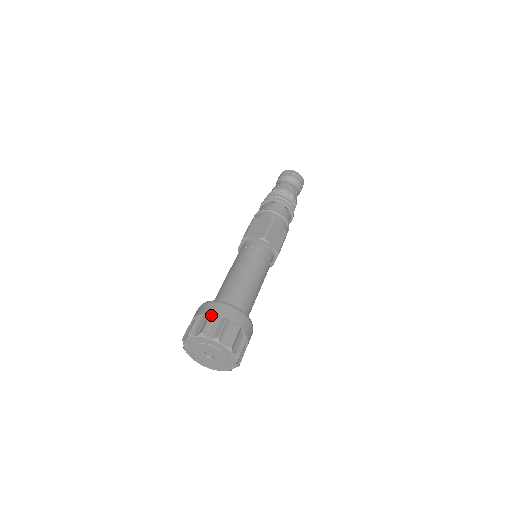
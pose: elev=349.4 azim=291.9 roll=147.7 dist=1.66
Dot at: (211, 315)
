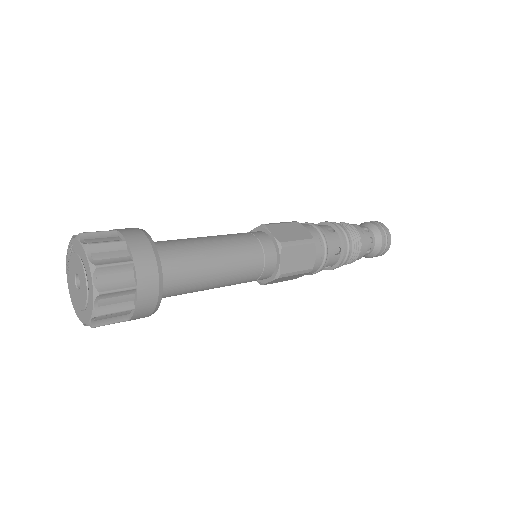
Dot at: (124, 241)
